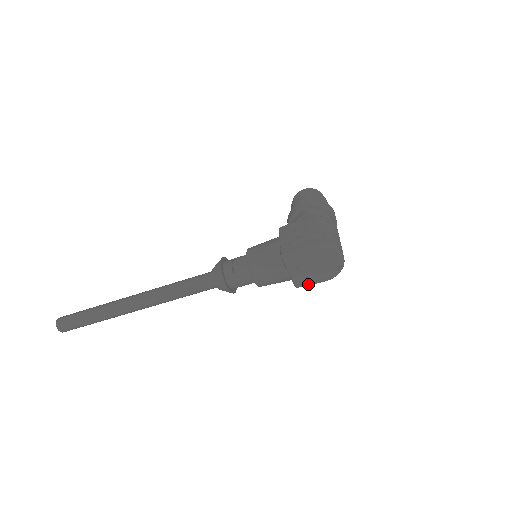
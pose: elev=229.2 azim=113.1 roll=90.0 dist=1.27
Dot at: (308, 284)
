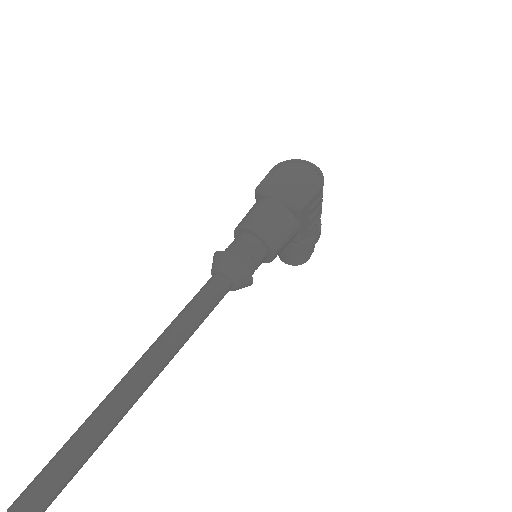
Dot at: (305, 198)
